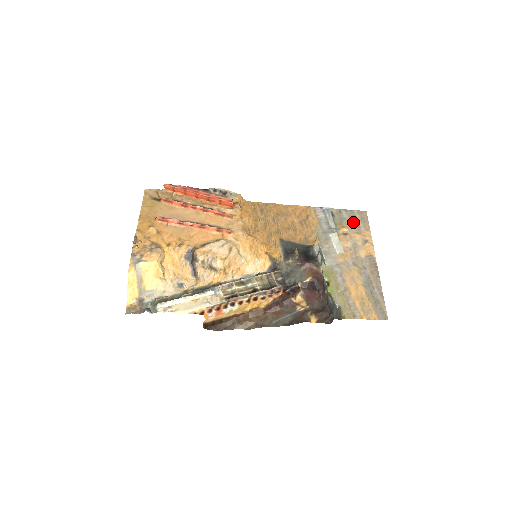
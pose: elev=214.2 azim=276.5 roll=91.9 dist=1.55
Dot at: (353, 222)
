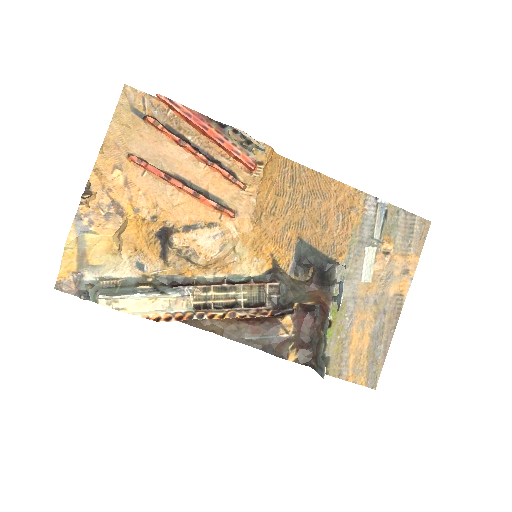
Dot at: (406, 236)
